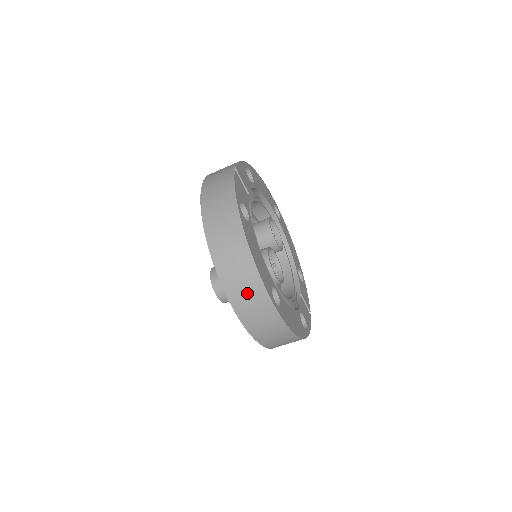
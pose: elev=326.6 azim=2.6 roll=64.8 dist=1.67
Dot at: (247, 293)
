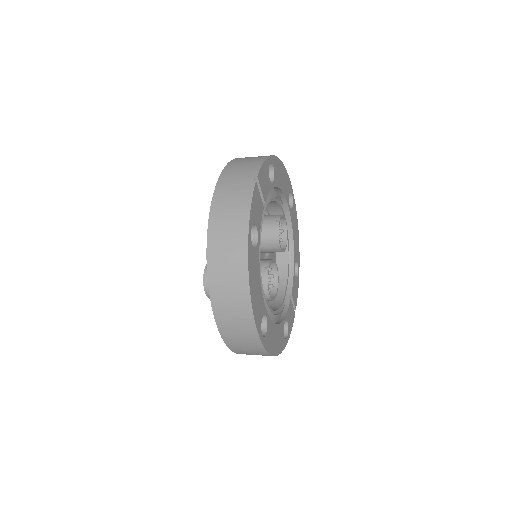
Dot at: (236, 323)
